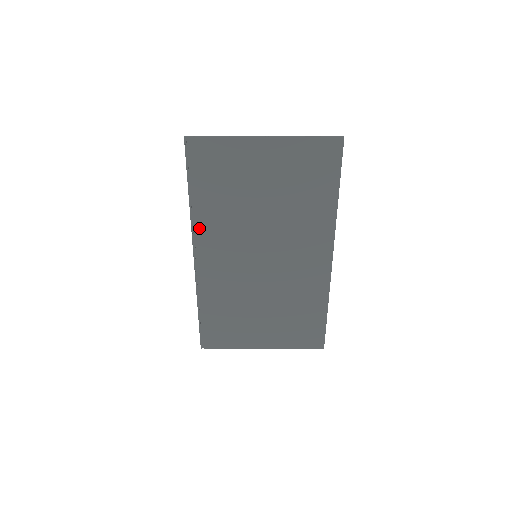
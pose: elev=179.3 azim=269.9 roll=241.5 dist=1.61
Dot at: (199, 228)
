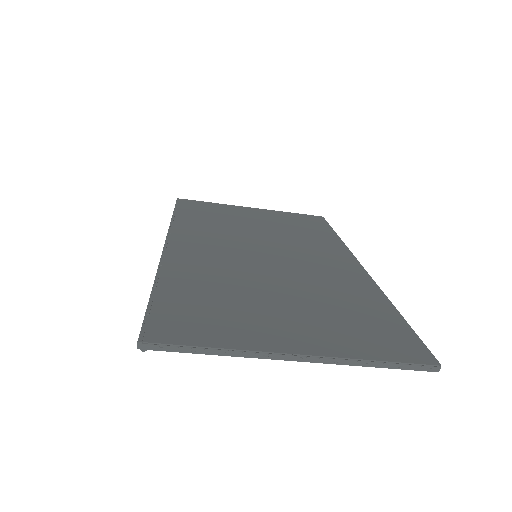
Dot at: (179, 230)
